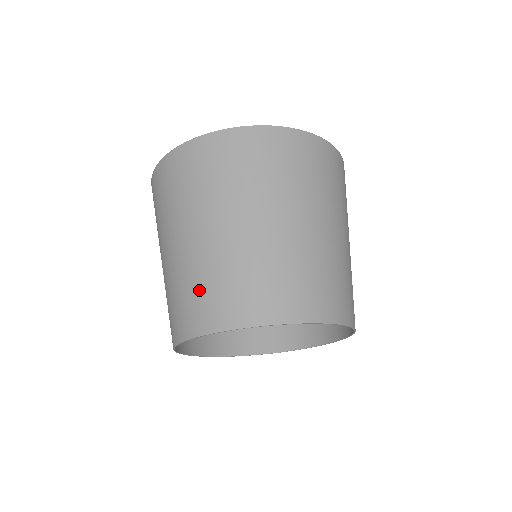
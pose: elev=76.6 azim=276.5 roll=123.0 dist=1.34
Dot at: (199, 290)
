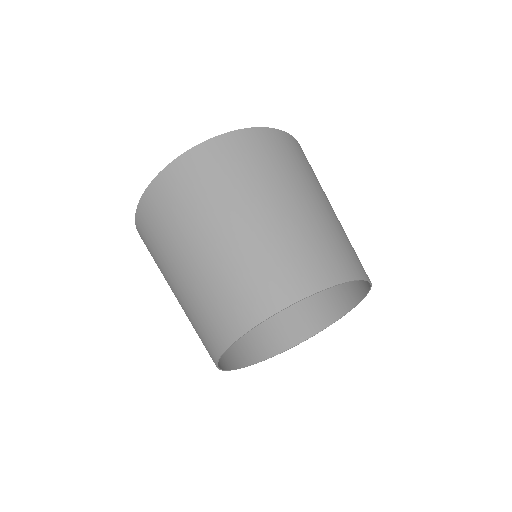
Dot at: (205, 314)
